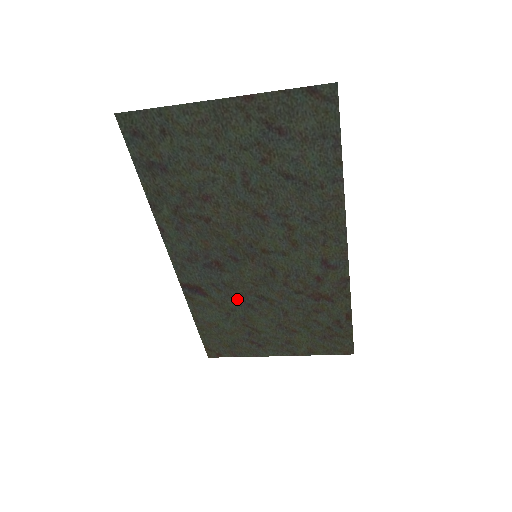
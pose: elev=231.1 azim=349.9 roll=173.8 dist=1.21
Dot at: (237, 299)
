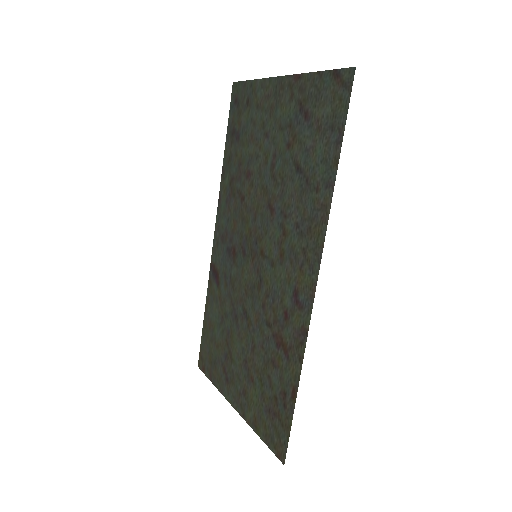
Dot at: (232, 303)
